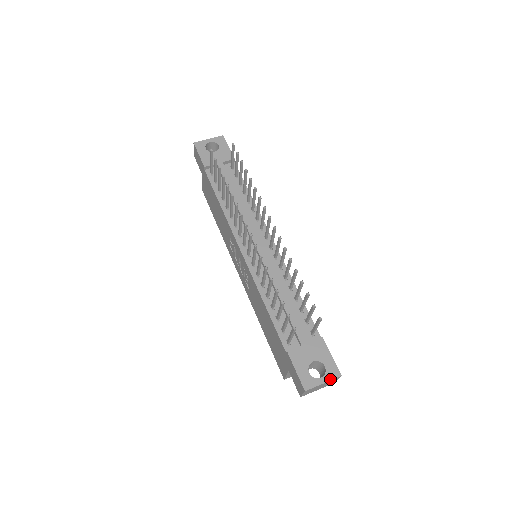
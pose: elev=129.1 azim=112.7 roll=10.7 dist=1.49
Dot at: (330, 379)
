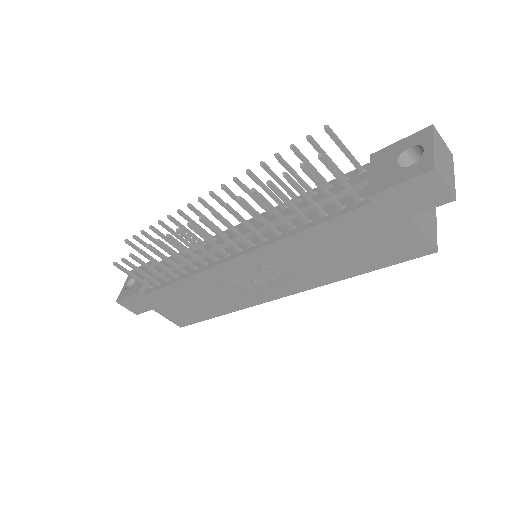
Dot at: (431, 138)
